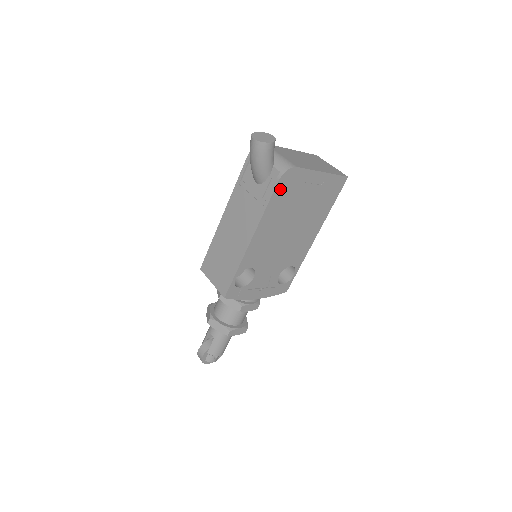
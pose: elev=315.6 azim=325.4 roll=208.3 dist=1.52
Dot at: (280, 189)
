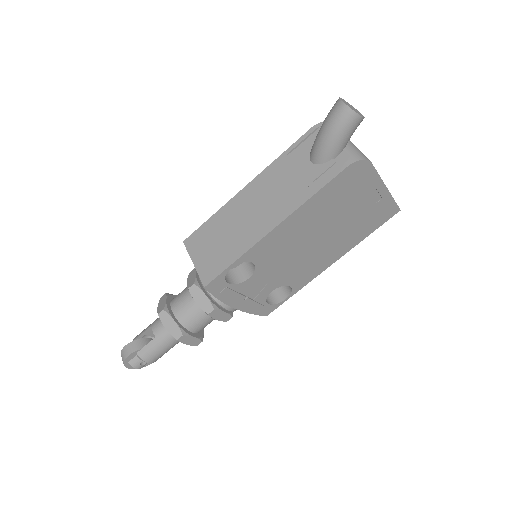
Dot at: (341, 179)
